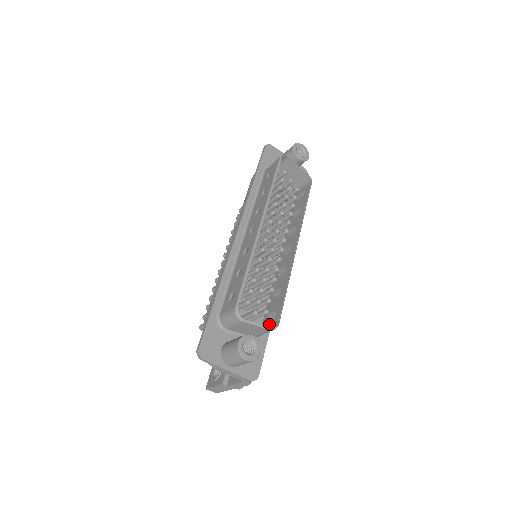
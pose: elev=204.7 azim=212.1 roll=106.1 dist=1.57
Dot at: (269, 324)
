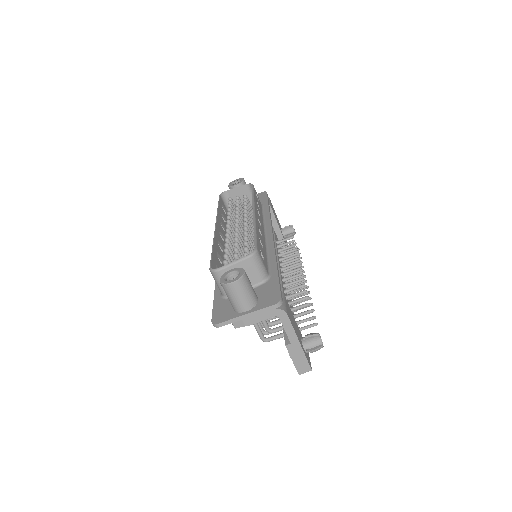
Dot at: occluded
